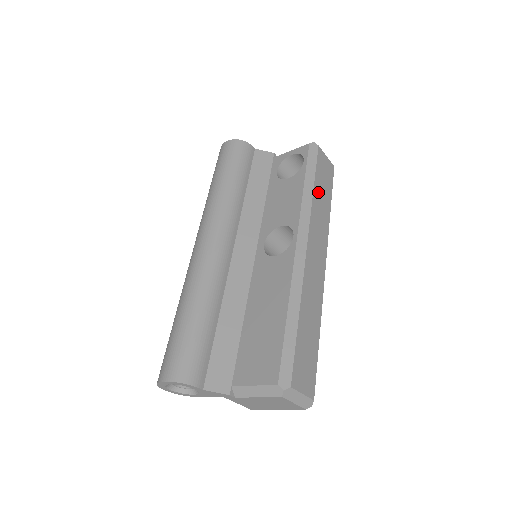
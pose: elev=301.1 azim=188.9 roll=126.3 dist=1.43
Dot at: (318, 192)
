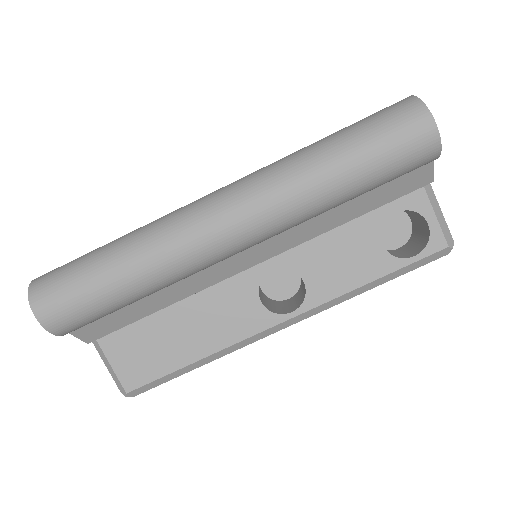
Dot at: occluded
